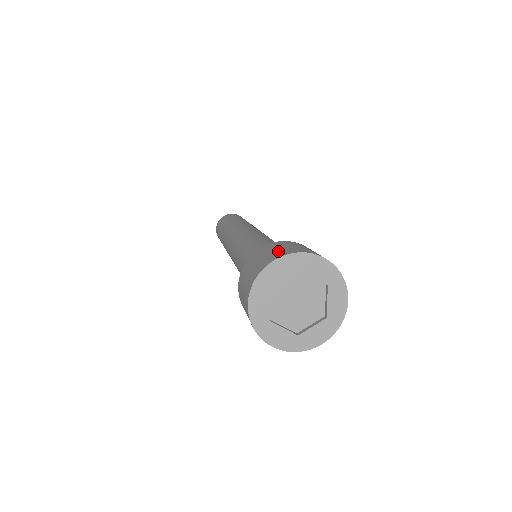
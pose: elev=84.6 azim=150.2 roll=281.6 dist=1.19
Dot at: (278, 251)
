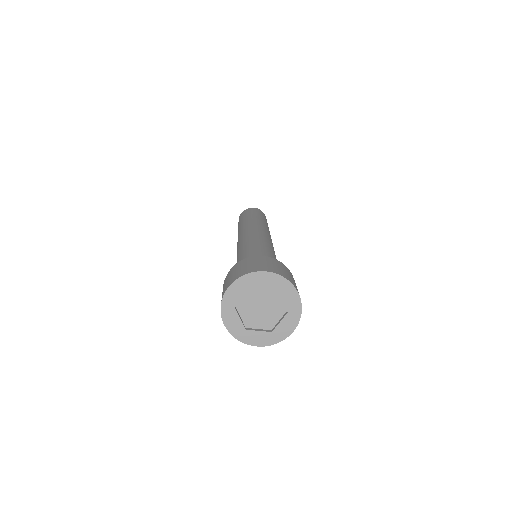
Dot at: (233, 276)
